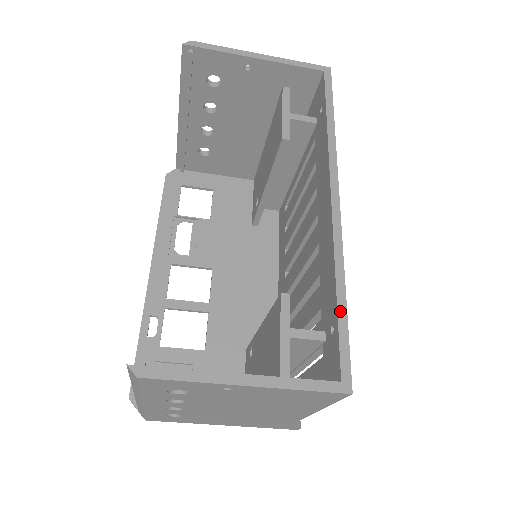
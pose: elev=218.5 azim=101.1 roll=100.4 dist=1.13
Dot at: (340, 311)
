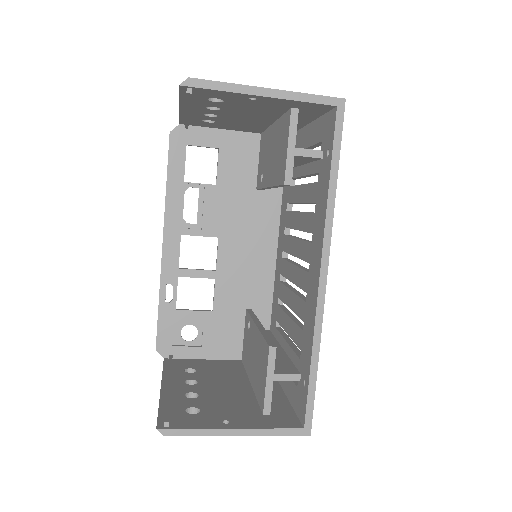
Dot at: (311, 378)
